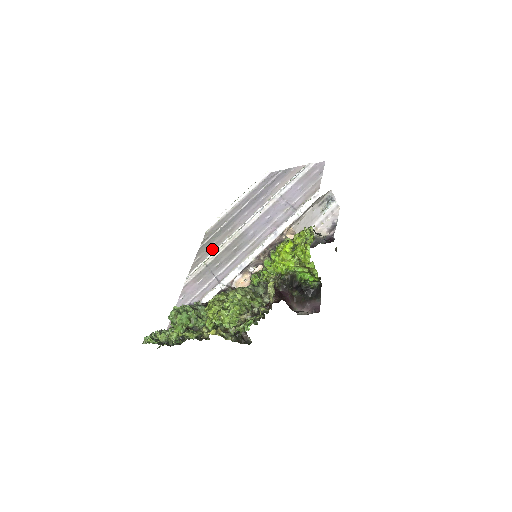
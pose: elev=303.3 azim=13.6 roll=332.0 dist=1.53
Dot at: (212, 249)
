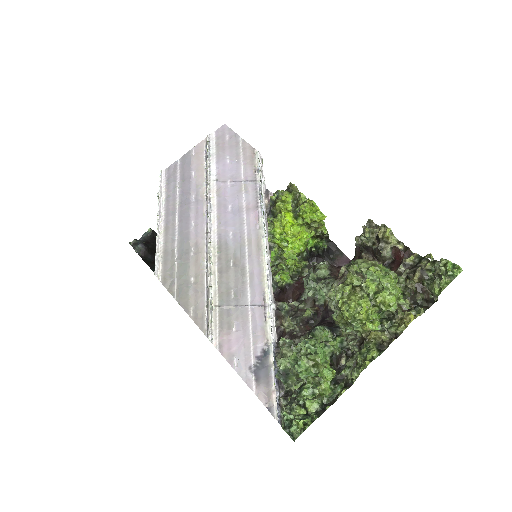
Dot at: (200, 286)
